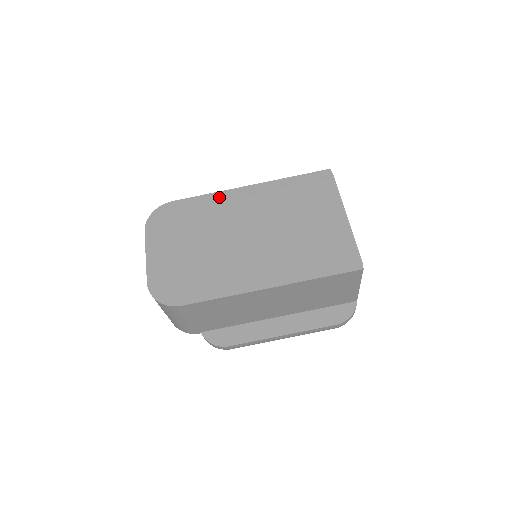
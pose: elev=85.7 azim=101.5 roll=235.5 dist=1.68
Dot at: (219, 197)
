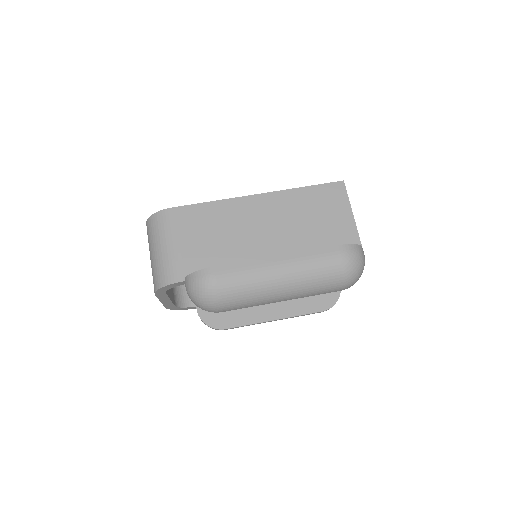
Dot at: occluded
